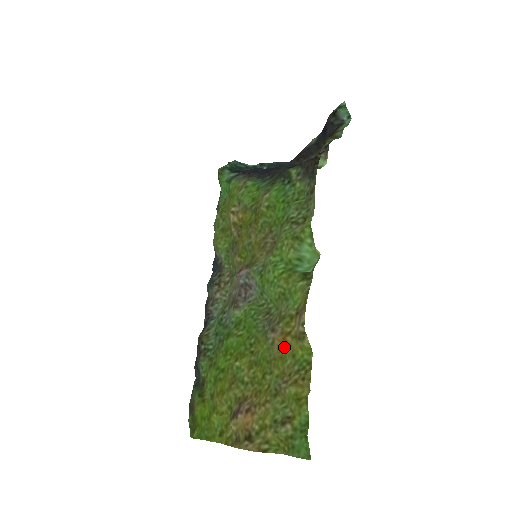
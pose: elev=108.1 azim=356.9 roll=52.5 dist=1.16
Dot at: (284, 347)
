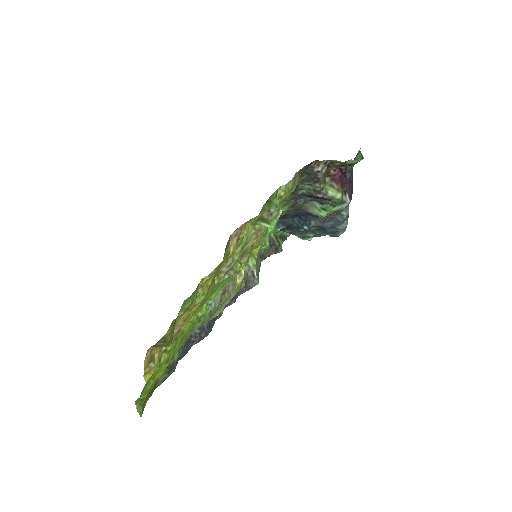
Dot at: (219, 270)
